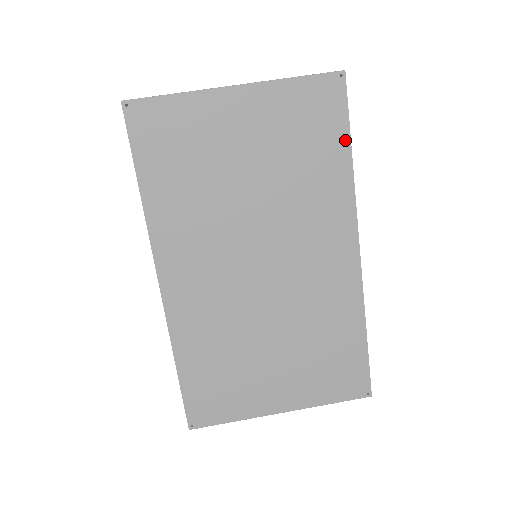
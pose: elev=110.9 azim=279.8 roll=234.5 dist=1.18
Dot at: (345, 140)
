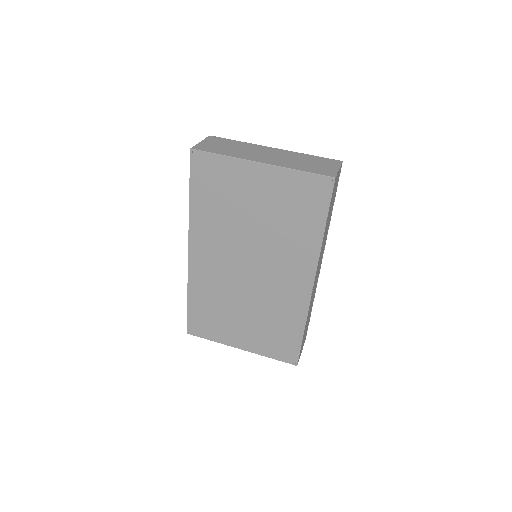
Dot at: (323, 219)
